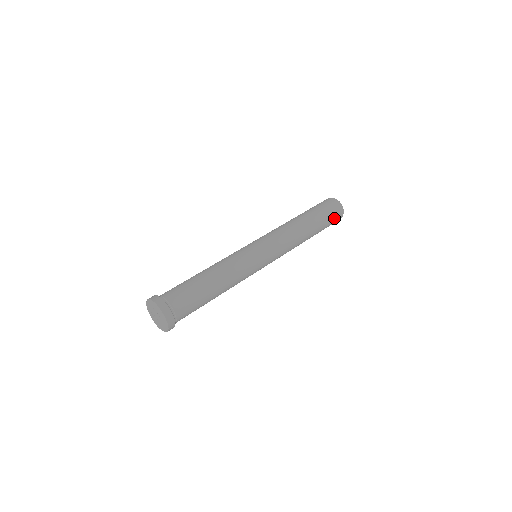
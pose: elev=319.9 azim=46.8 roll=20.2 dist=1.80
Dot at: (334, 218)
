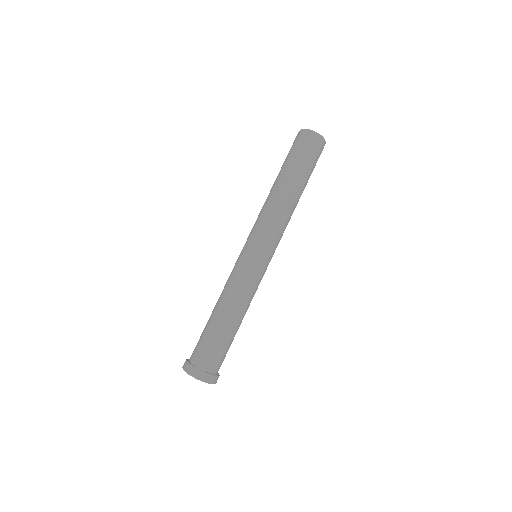
Dot at: (318, 157)
